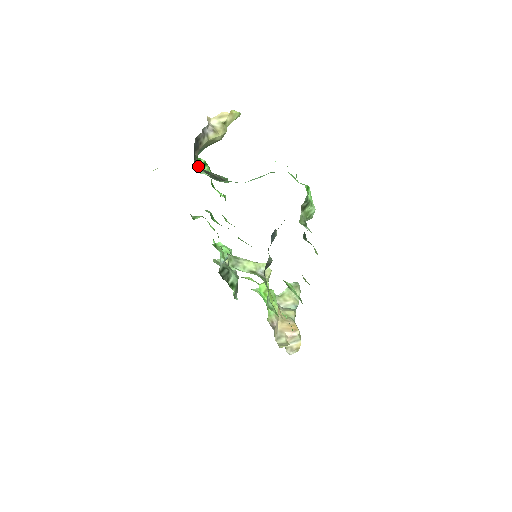
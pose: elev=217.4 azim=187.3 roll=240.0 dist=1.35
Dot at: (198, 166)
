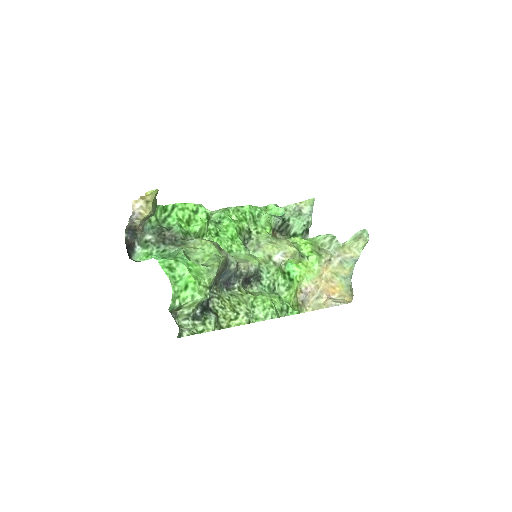
Dot at: (148, 234)
